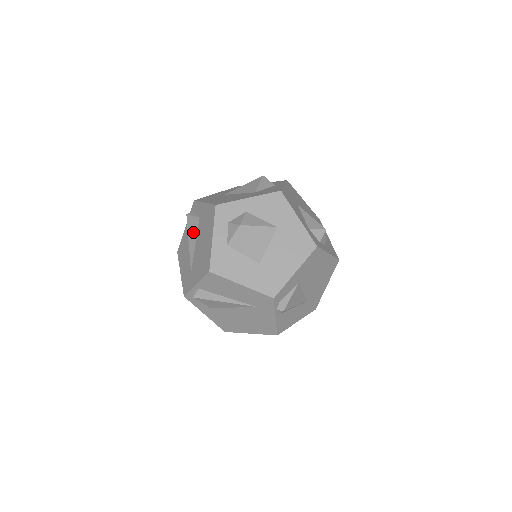
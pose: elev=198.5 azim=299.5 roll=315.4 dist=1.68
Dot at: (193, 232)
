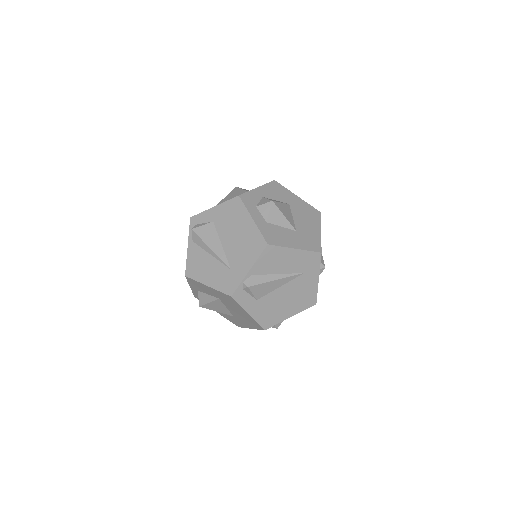
Dot at: (212, 237)
